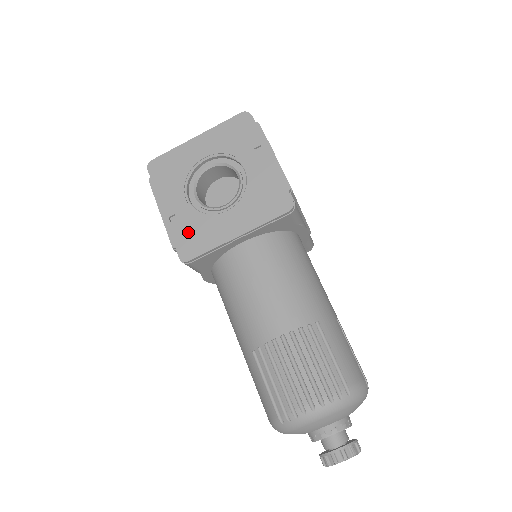
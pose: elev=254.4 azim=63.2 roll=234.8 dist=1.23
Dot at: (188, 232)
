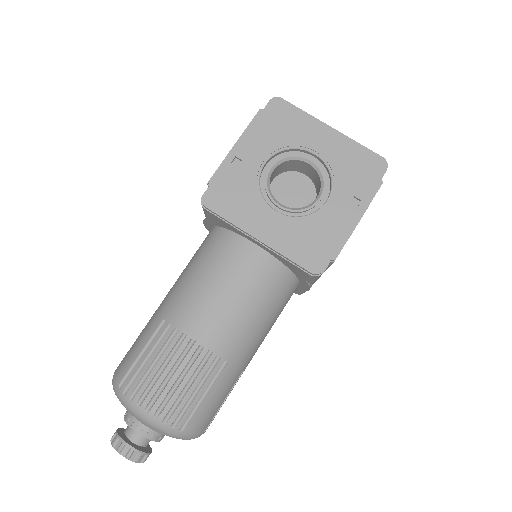
Dot at: (233, 187)
